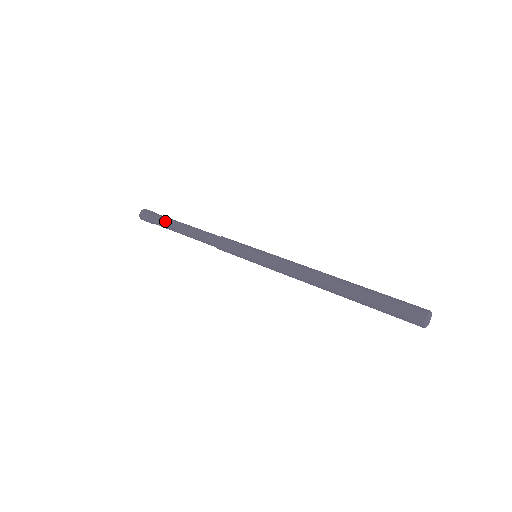
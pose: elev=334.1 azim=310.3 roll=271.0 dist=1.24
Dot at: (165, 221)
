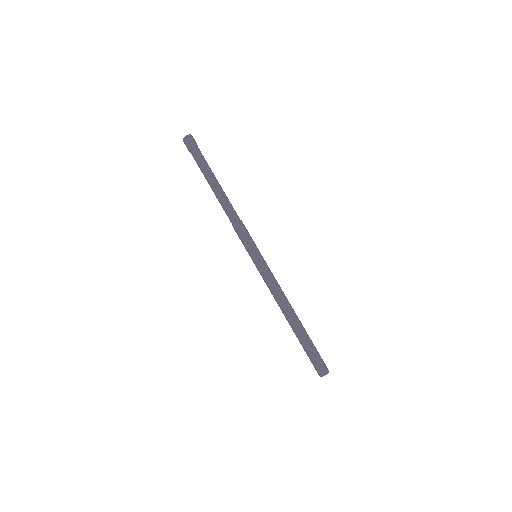
Dot at: (201, 169)
